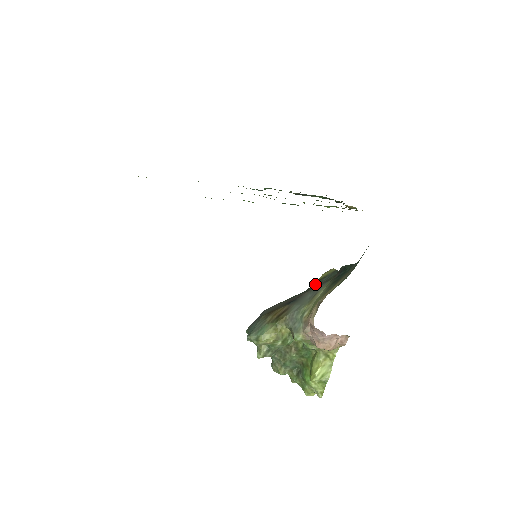
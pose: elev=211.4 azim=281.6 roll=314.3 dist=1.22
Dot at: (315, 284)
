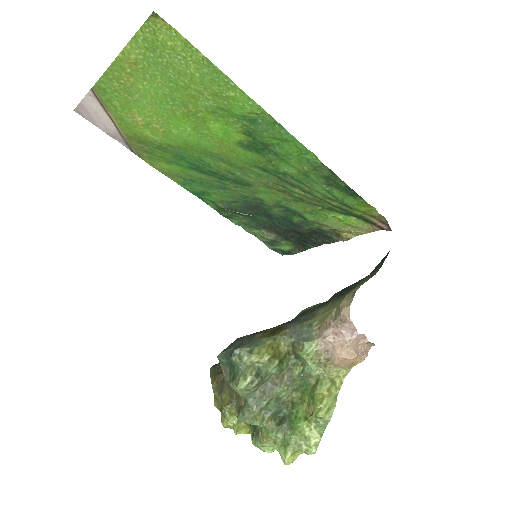
Dot at: (300, 314)
